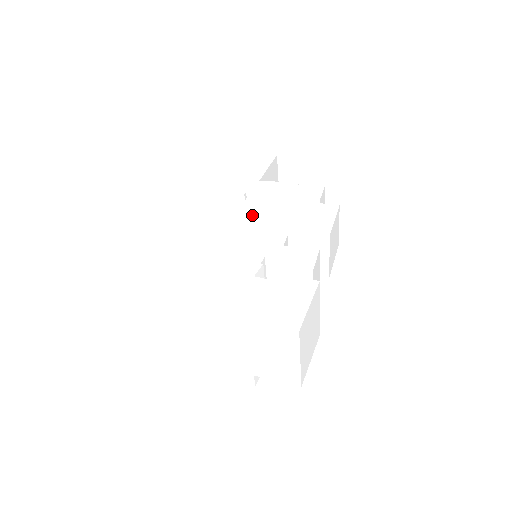
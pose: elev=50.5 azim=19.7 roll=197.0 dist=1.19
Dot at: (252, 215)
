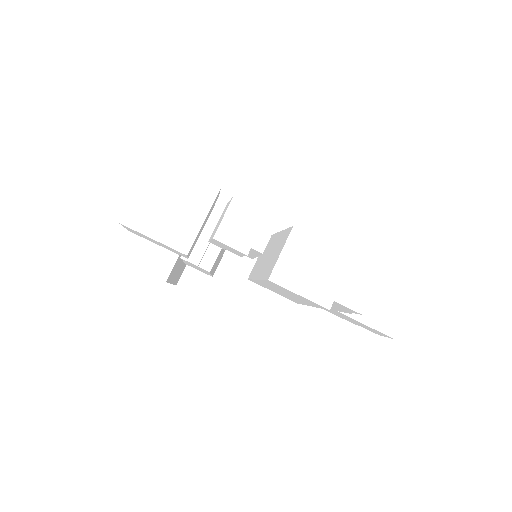
Dot at: occluded
